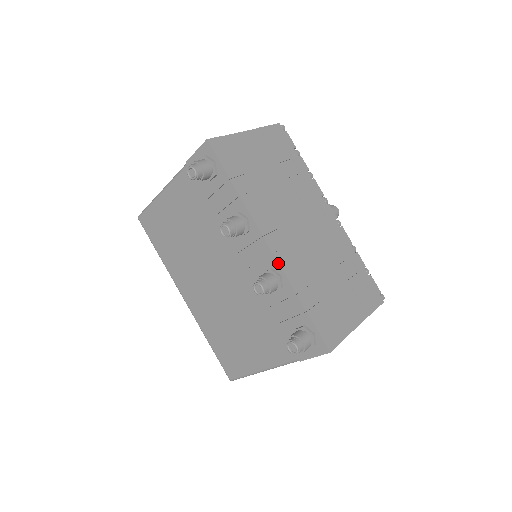
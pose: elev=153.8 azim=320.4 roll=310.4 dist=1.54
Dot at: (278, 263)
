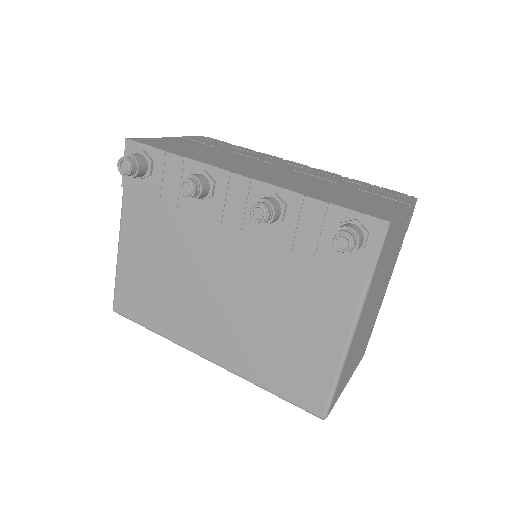
Dot at: (263, 182)
